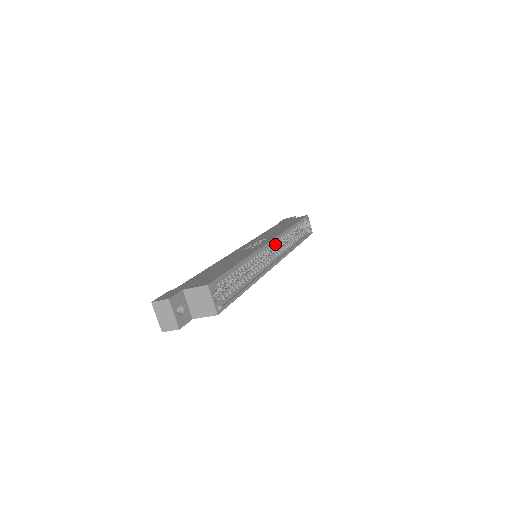
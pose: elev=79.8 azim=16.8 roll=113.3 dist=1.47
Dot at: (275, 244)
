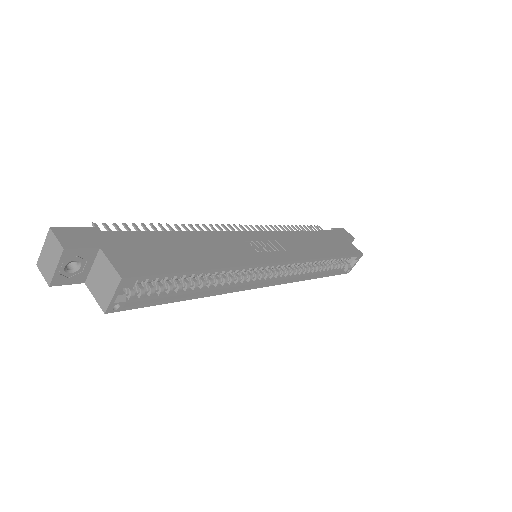
Dot at: (286, 265)
